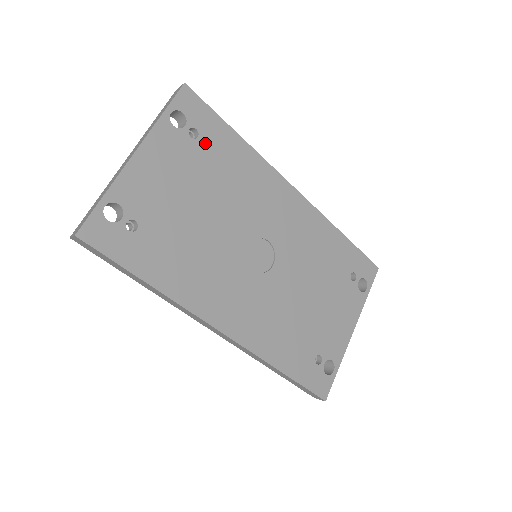
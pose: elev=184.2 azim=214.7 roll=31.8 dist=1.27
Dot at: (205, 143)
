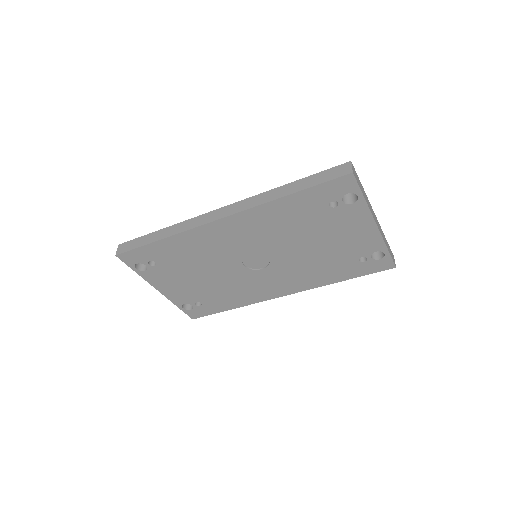
Dot at: (161, 260)
